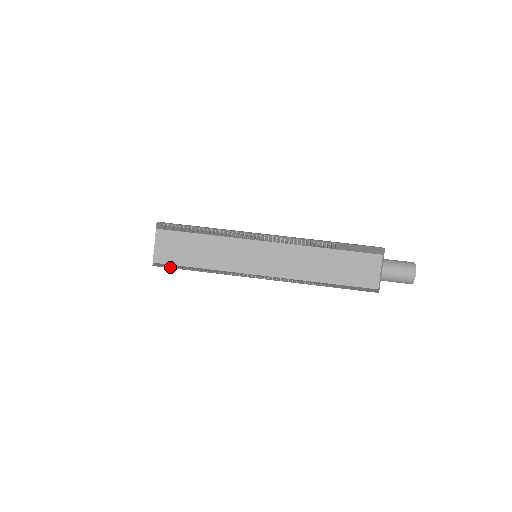
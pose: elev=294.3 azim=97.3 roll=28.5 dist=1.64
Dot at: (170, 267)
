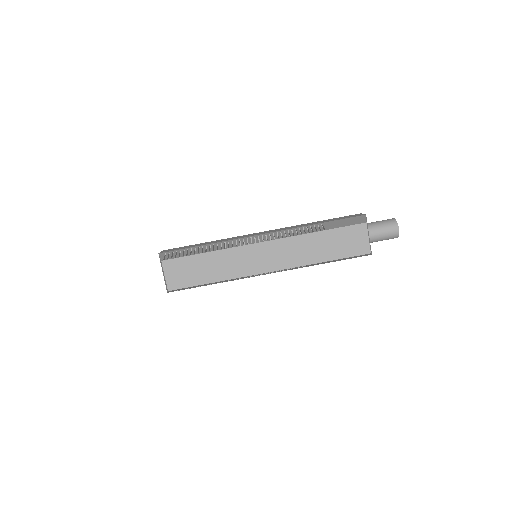
Dot at: (183, 289)
